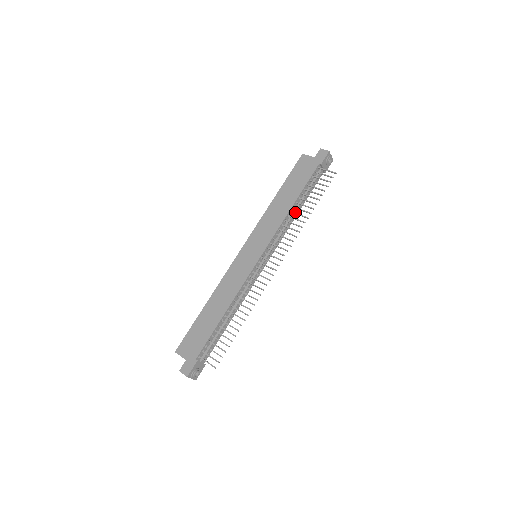
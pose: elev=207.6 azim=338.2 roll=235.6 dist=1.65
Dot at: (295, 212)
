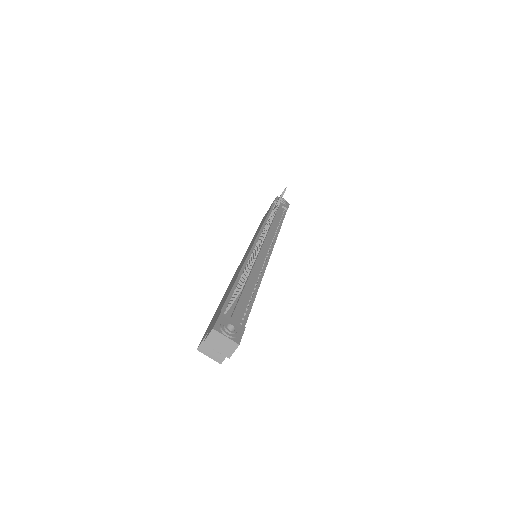
Dot at: (273, 222)
